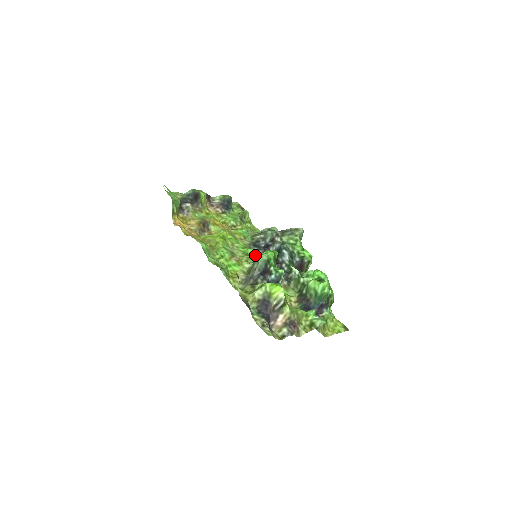
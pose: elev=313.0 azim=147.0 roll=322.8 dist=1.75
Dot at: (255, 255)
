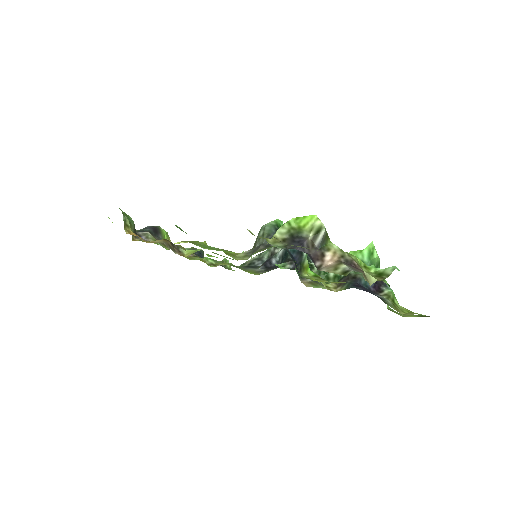
Dot at: (253, 271)
